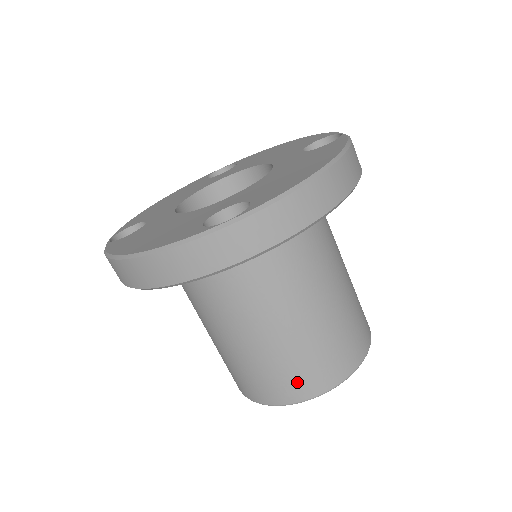
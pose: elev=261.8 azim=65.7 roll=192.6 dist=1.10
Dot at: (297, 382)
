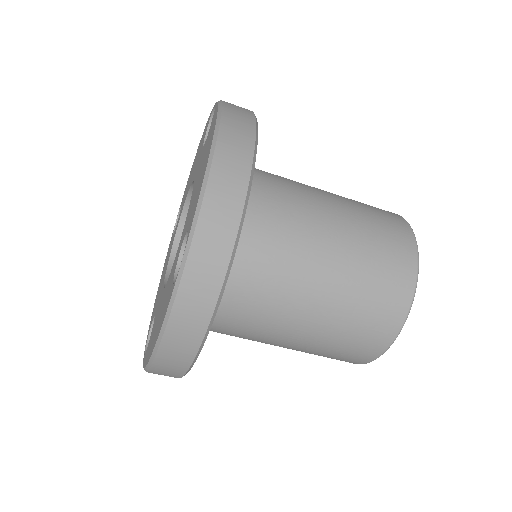
Dot at: (381, 317)
